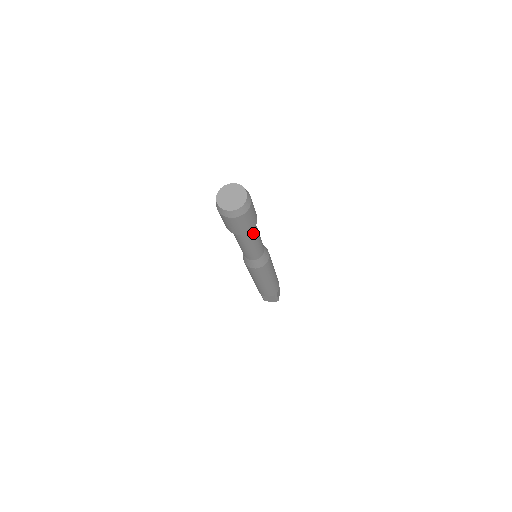
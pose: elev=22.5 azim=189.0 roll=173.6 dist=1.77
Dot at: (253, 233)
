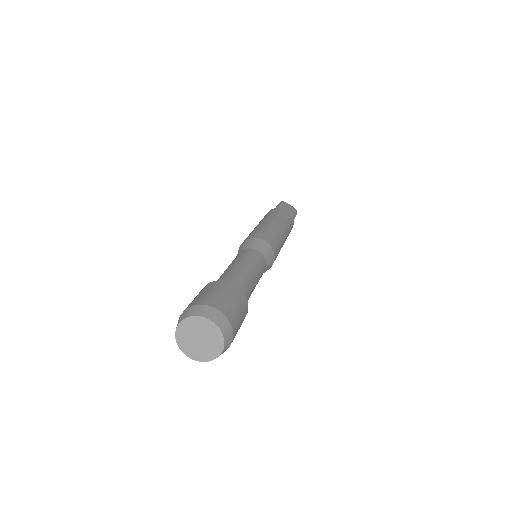
Dot at: occluded
